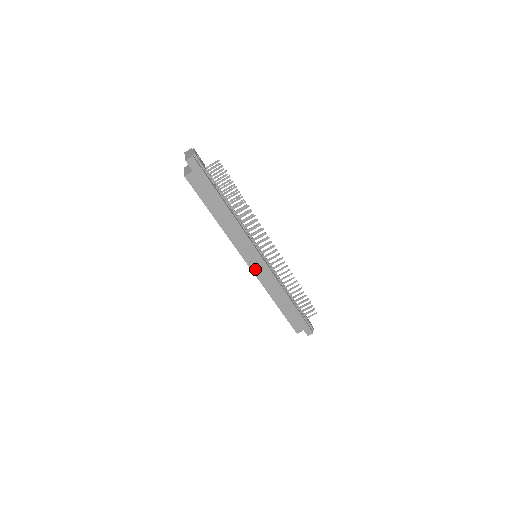
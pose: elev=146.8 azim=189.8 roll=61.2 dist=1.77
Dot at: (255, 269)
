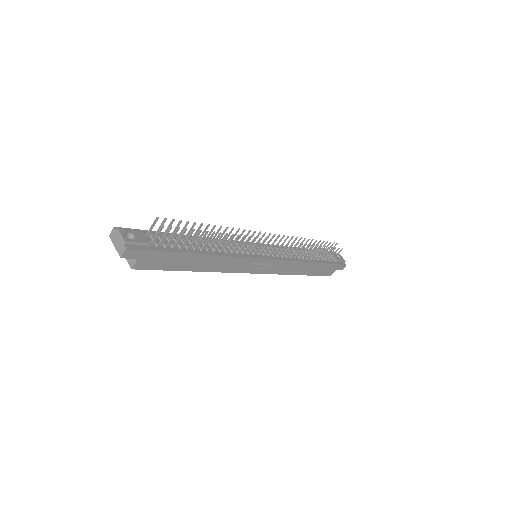
Dot at: (263, 270)
